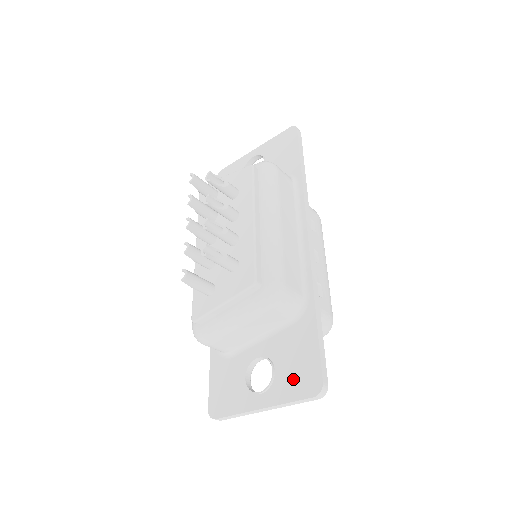
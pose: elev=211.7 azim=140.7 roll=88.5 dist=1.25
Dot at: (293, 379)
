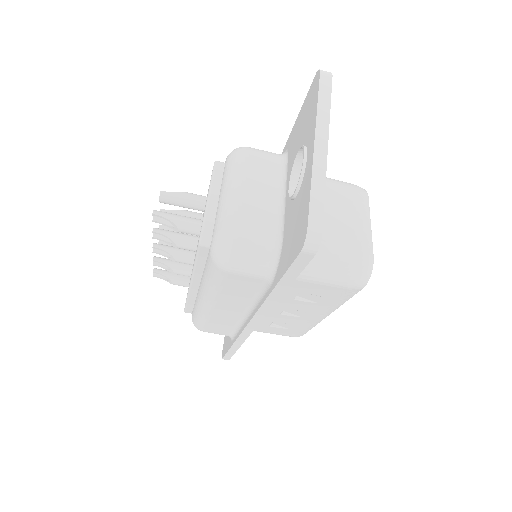
Dot at: (308, 117)
